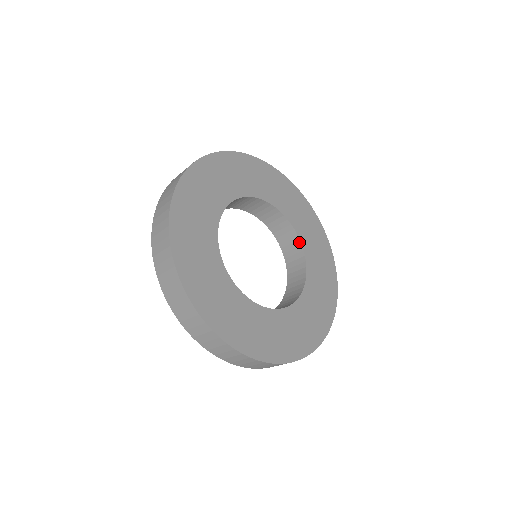
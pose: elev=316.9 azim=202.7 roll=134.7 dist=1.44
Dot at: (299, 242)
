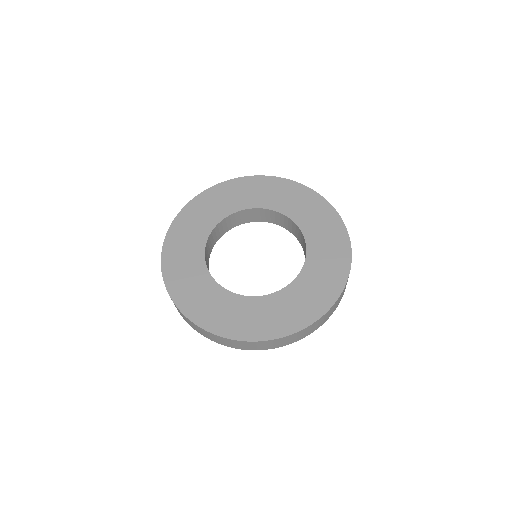
Dot at: (251, 210)
